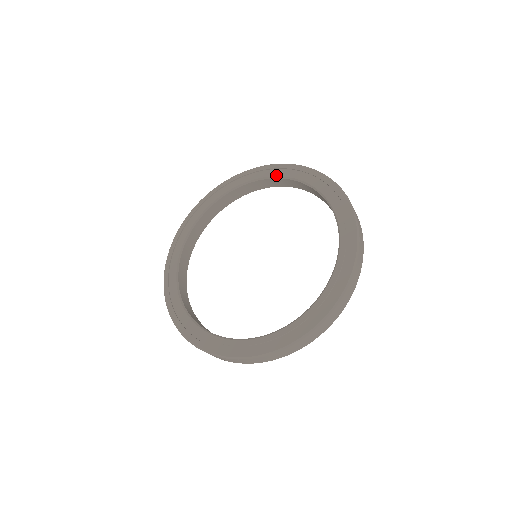
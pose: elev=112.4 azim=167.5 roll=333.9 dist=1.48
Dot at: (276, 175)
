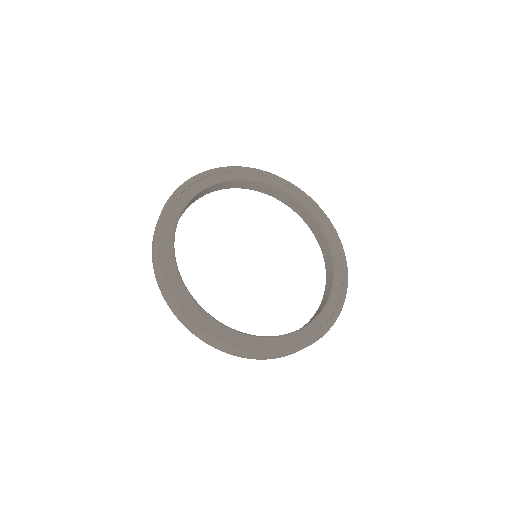
Dot at: (217, 181)
